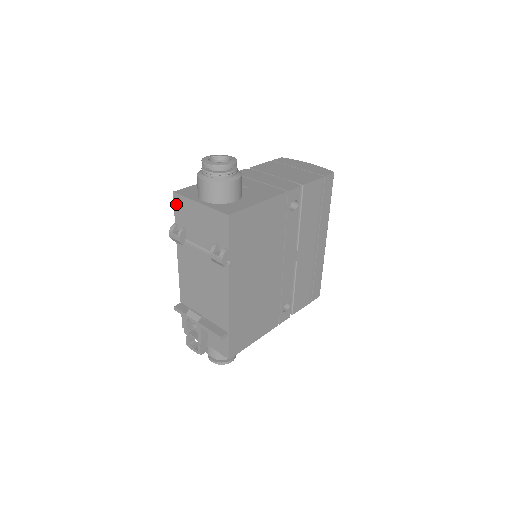
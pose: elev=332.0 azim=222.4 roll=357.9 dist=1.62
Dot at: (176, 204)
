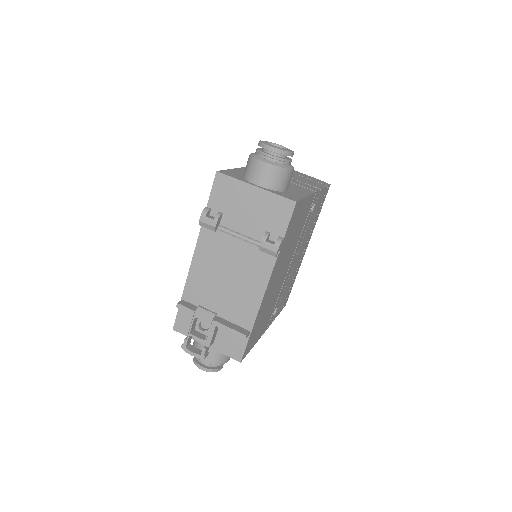
Dot at: (217, 185)
